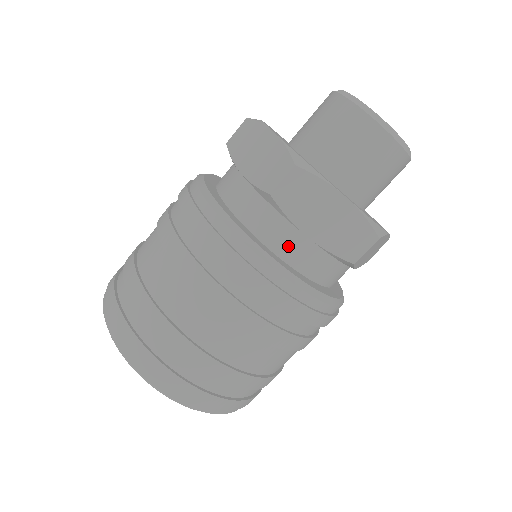
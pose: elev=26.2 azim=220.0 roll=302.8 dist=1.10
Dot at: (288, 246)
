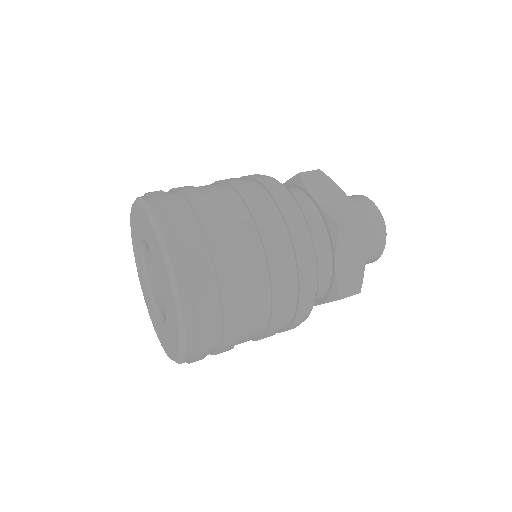
Dot at: (320, 262)
